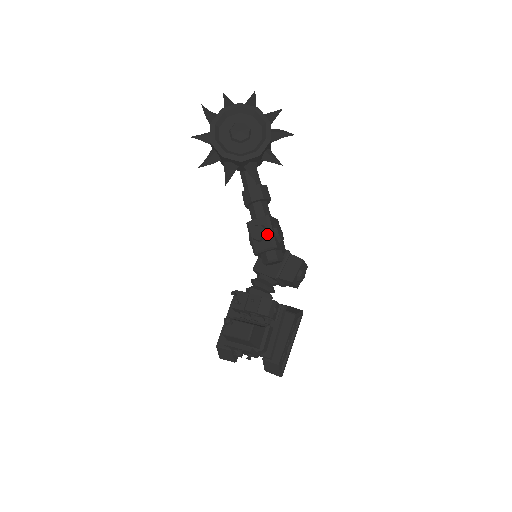
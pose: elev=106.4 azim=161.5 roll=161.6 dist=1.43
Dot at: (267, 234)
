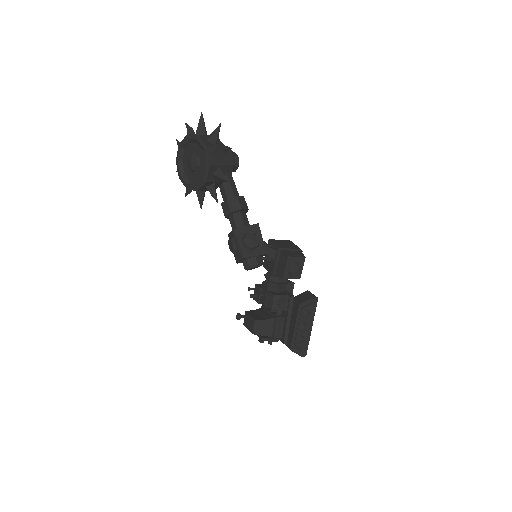
Dot at: (236, 247)
